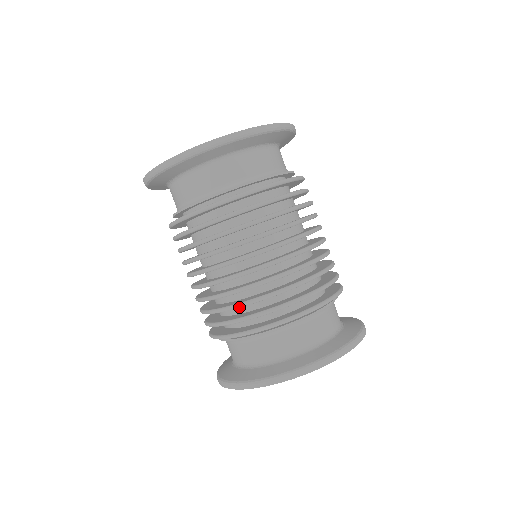
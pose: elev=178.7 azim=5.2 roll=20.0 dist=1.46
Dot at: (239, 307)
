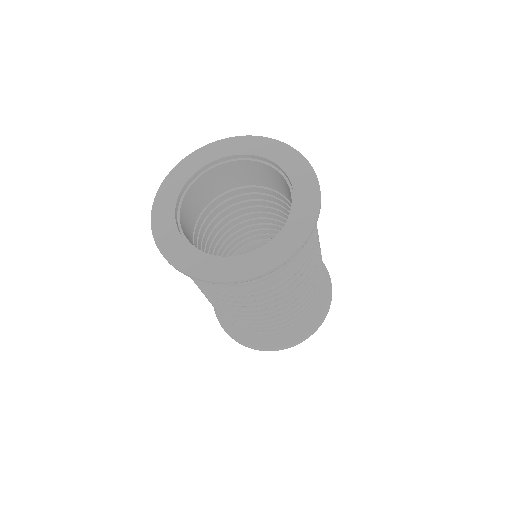
Dot at: occluded
